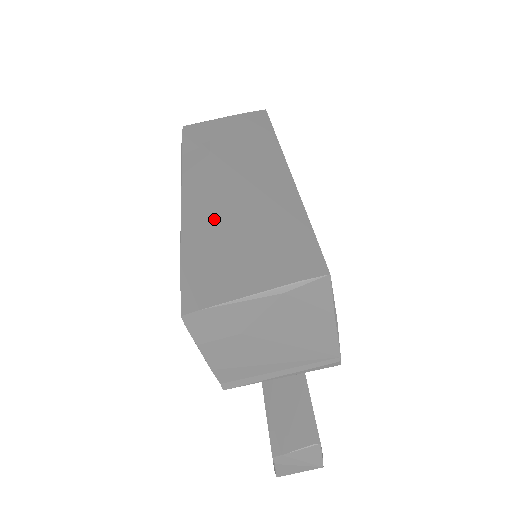
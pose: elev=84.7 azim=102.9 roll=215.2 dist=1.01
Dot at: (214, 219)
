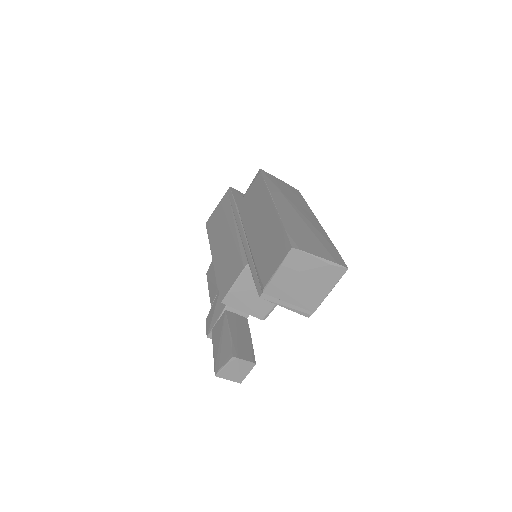
Dot at: (295, 221)
